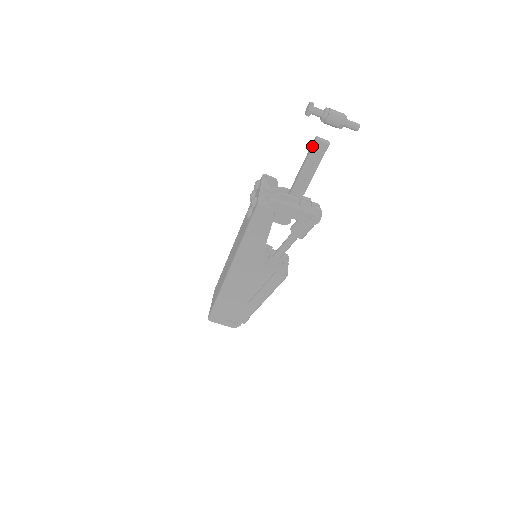
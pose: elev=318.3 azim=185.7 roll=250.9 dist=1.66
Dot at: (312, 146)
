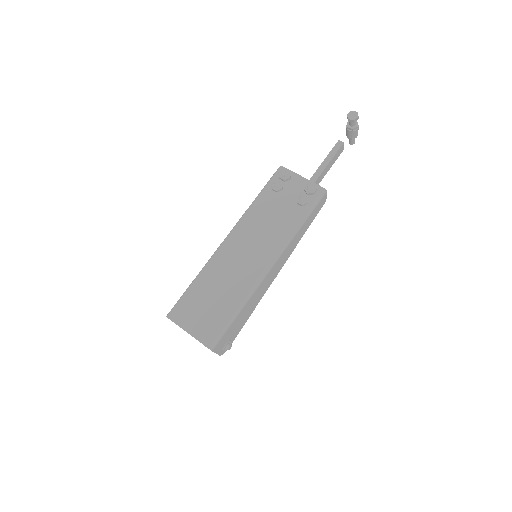
Dot at: (340, 147)
